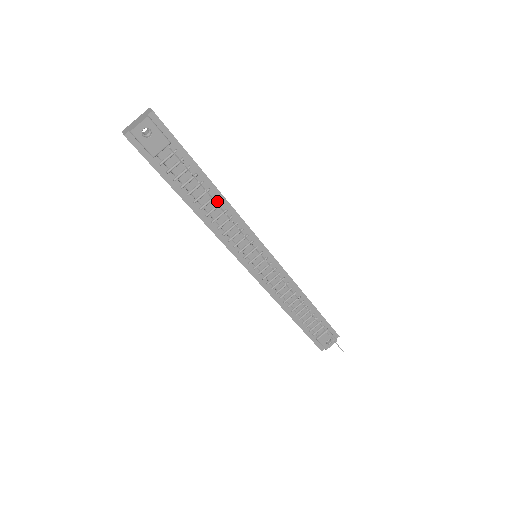
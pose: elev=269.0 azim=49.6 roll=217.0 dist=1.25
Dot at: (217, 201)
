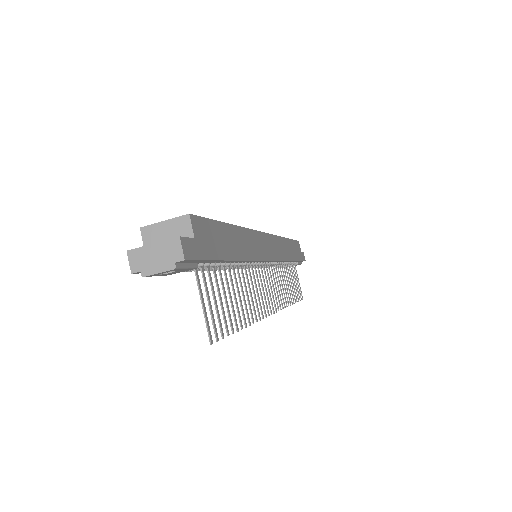
Dot at: (234, 263)
